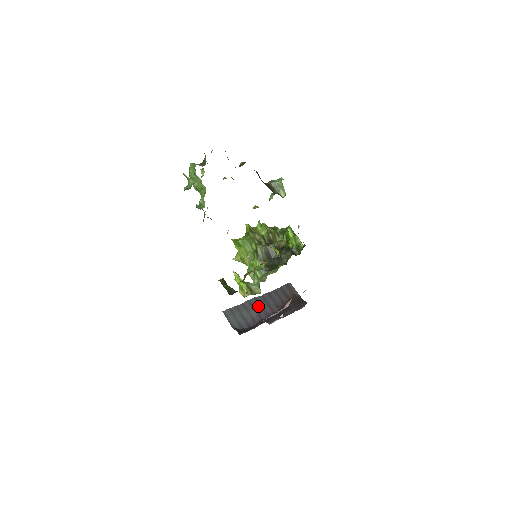
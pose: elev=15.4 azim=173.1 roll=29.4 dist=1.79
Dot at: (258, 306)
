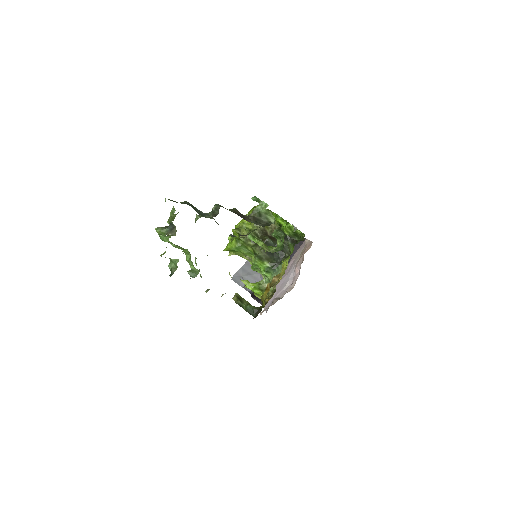
Dot at: occluded
